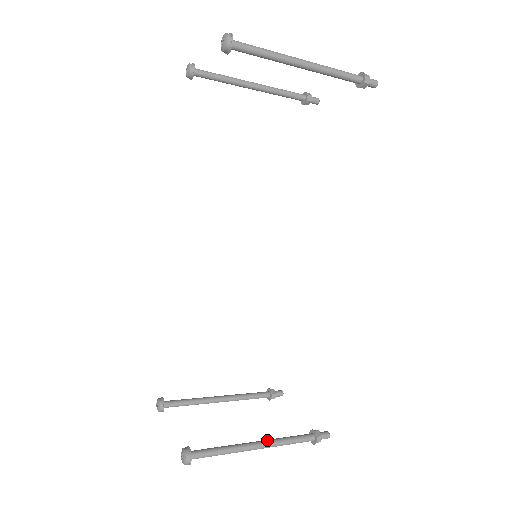
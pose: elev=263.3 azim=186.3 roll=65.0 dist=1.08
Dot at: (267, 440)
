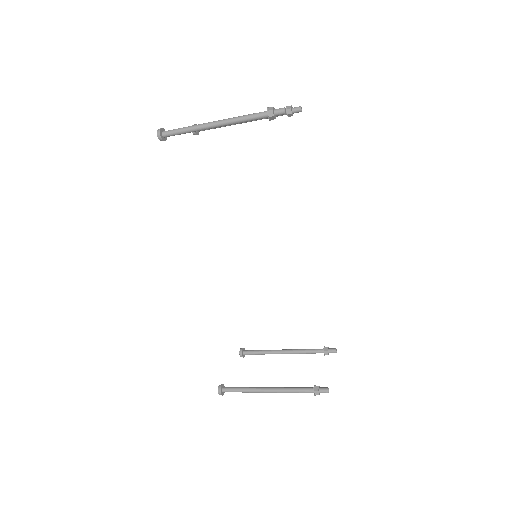
Dot at: (275, 387)
